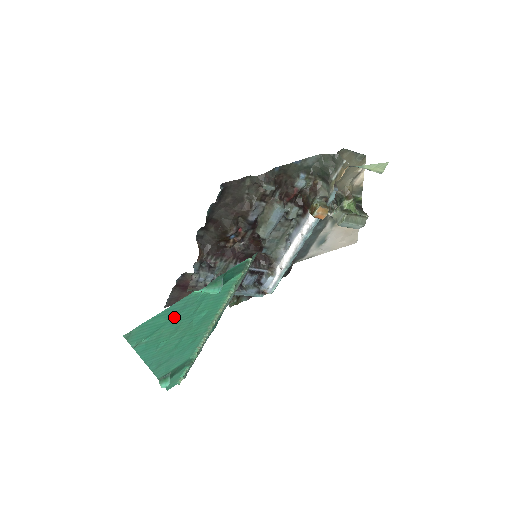
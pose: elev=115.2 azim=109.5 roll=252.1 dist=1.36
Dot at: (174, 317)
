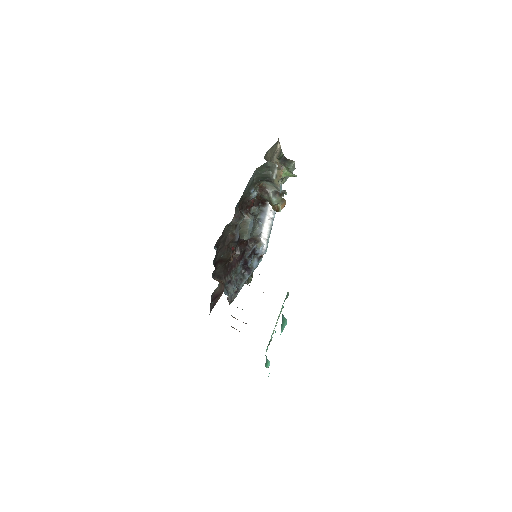
Dot at: occluded
